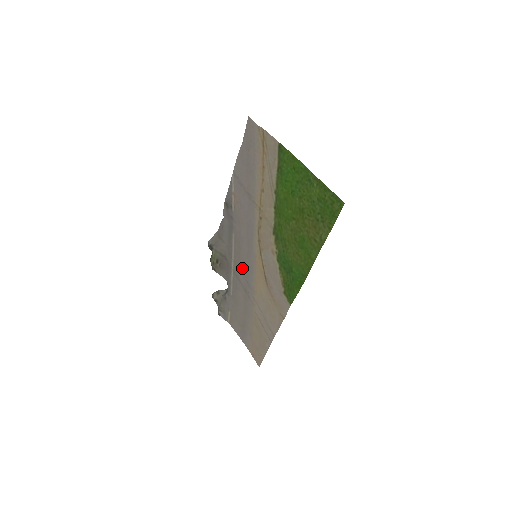
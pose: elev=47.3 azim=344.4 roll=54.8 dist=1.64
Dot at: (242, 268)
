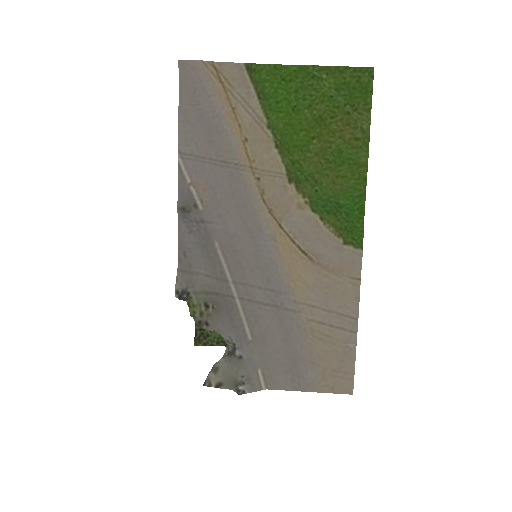
Dot at: (254, 279)
